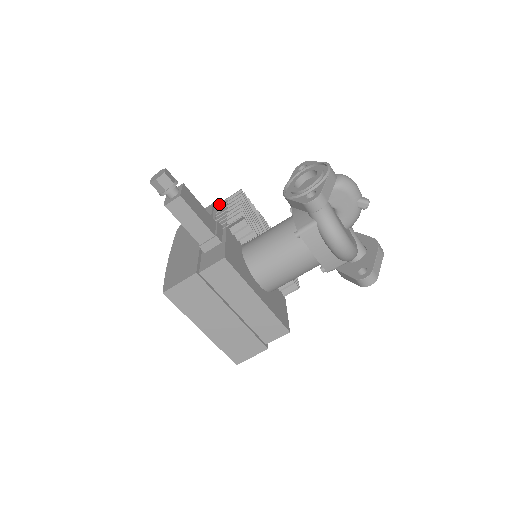
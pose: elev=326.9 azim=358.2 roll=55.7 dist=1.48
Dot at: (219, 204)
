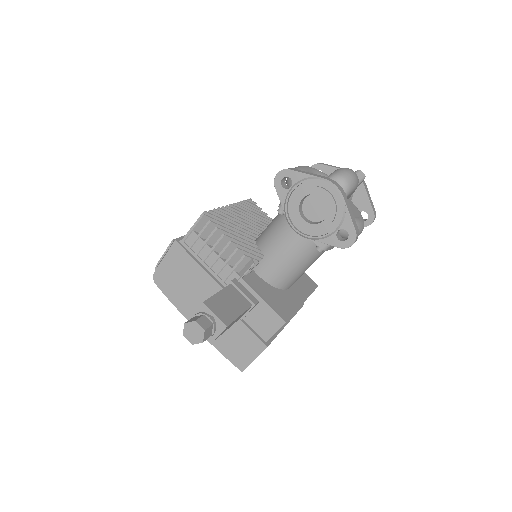
Dot at: (186, 239)
